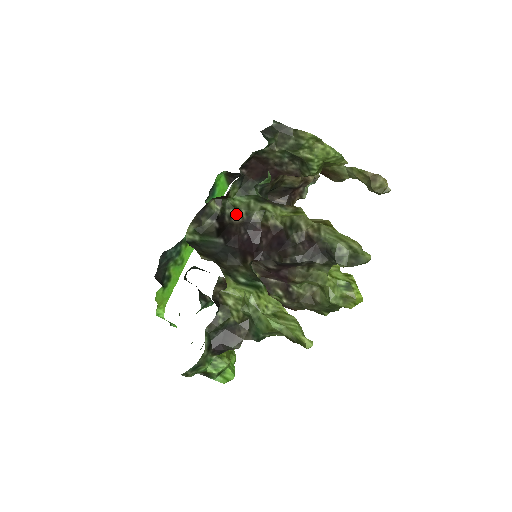
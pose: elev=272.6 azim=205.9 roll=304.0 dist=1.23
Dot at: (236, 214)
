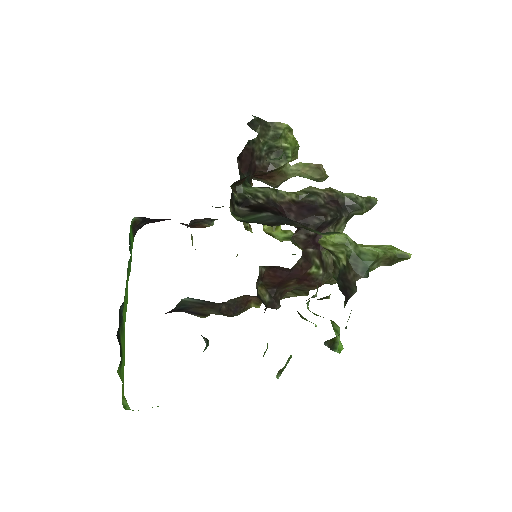
Dot at: (254, 198)
